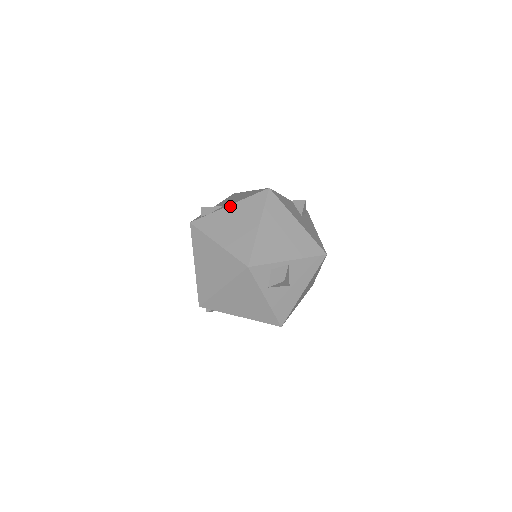
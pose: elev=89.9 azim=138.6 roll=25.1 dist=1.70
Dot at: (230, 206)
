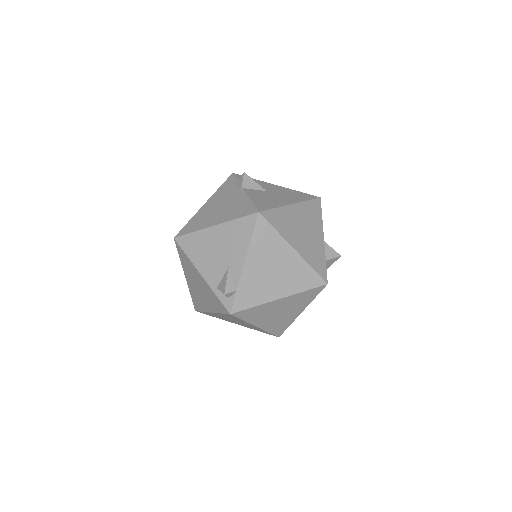
Dot at: (246, 264)
